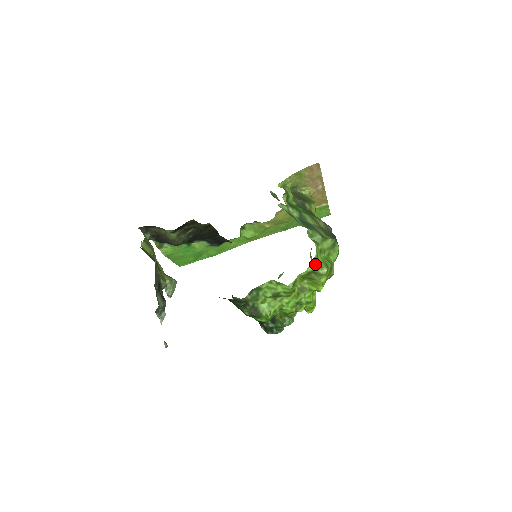
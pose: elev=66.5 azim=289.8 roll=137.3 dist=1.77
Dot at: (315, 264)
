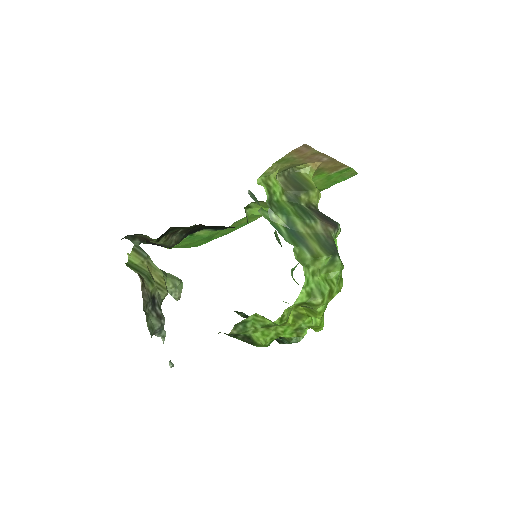
Dot at: (305, 294)
